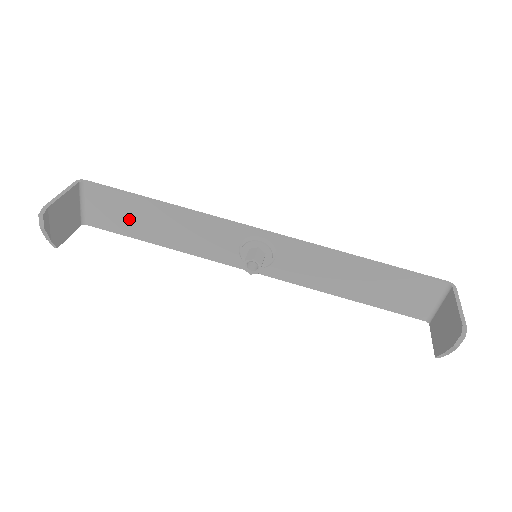
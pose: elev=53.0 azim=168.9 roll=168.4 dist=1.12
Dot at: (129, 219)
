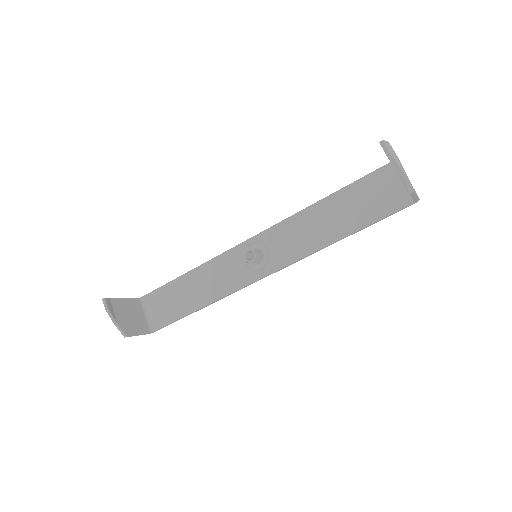
Dot at: (175, 303)
